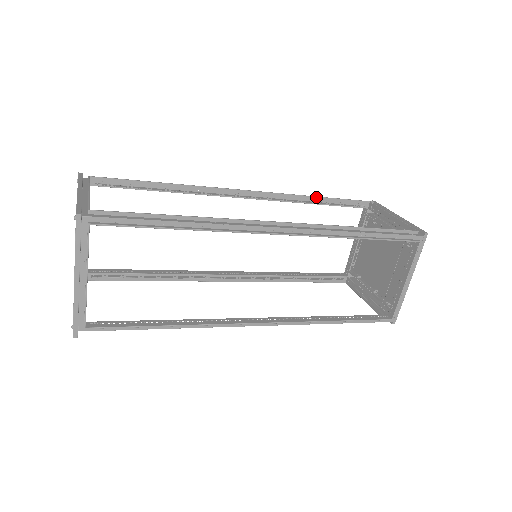
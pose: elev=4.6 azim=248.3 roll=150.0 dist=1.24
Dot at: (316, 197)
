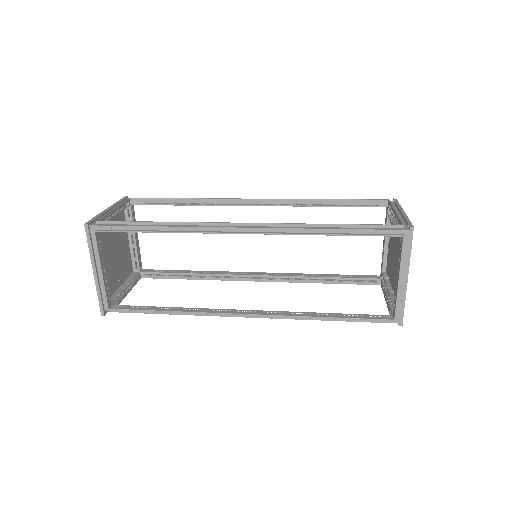
Dot at: (325, 200)
